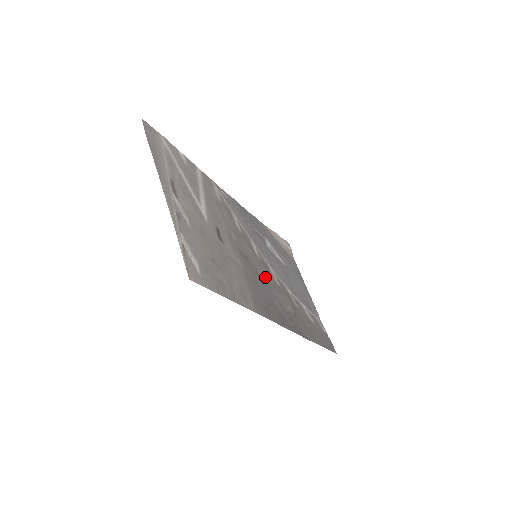
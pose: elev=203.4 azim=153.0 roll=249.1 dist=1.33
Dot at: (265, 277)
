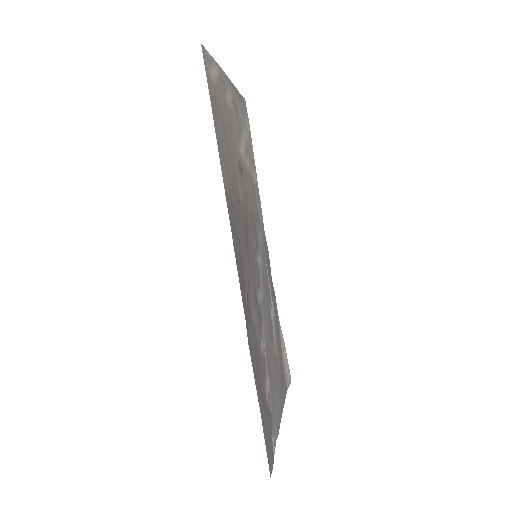
Dot at: (252, 262)
